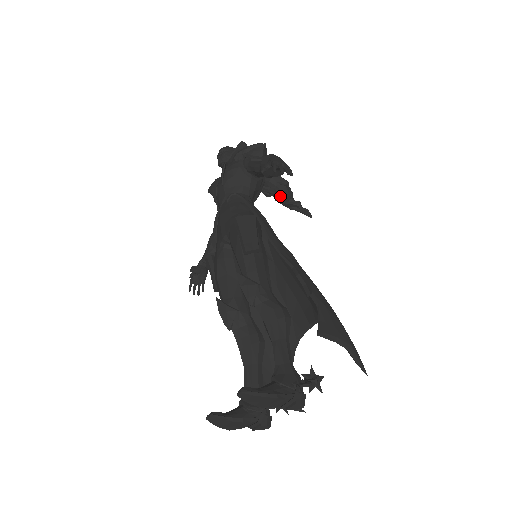
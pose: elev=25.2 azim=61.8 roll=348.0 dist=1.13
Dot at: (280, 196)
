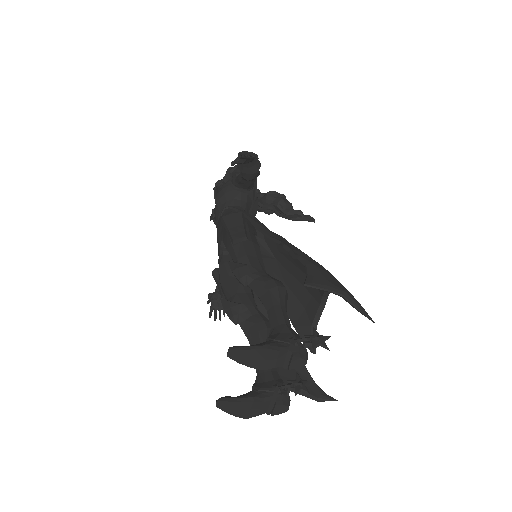
Dot at: (279, 208)
